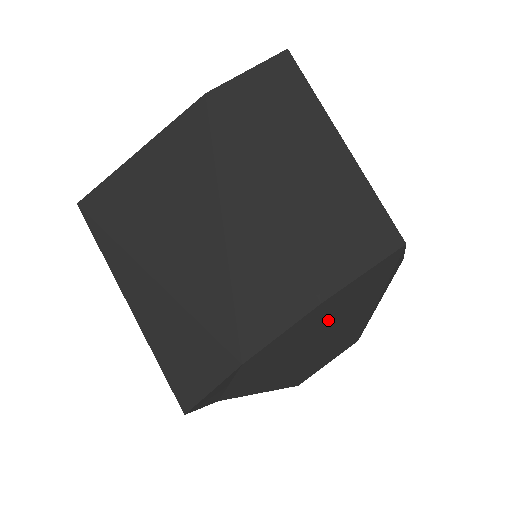
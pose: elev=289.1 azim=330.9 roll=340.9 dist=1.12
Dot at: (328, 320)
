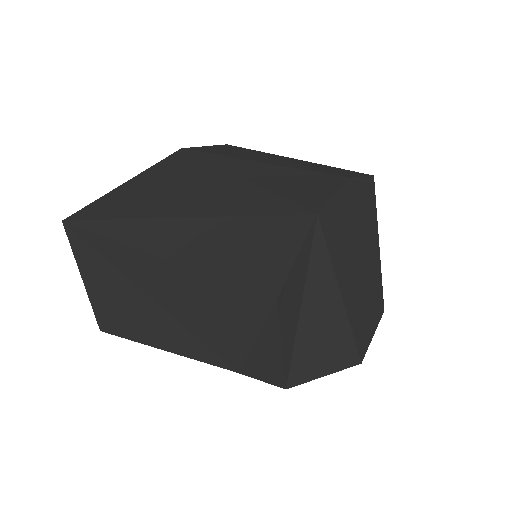
Dot at: (358, 221)
